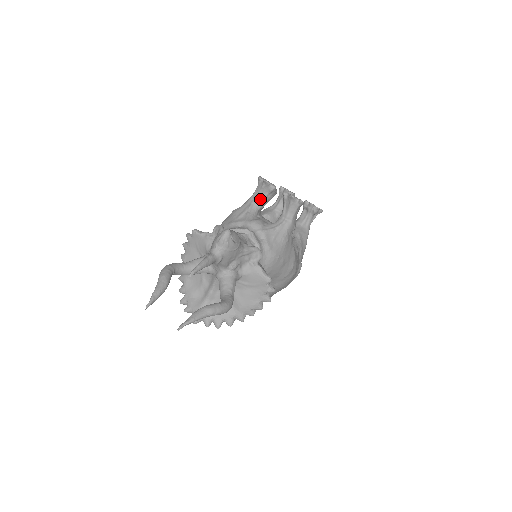
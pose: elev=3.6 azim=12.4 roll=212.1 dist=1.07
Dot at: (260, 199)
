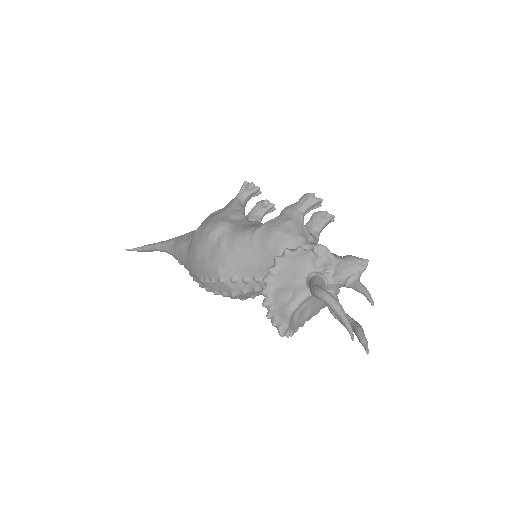
Dot at: (306, 213)
